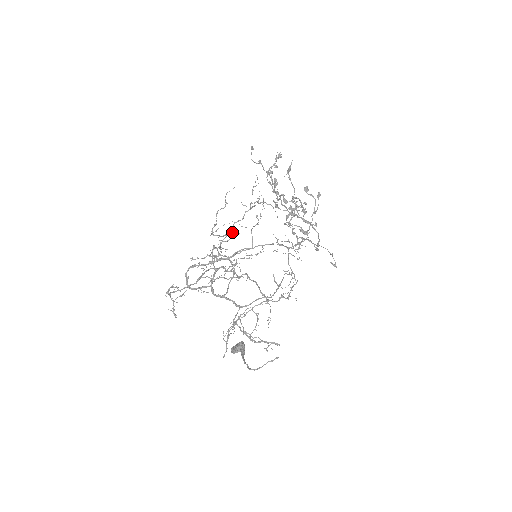
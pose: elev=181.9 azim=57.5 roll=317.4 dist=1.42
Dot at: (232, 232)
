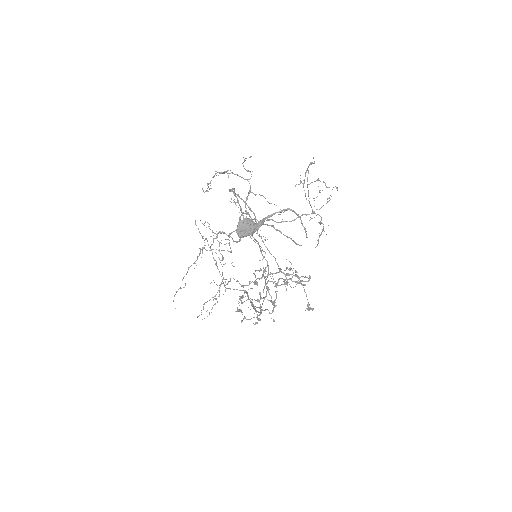
Dot at: (223, 257)
